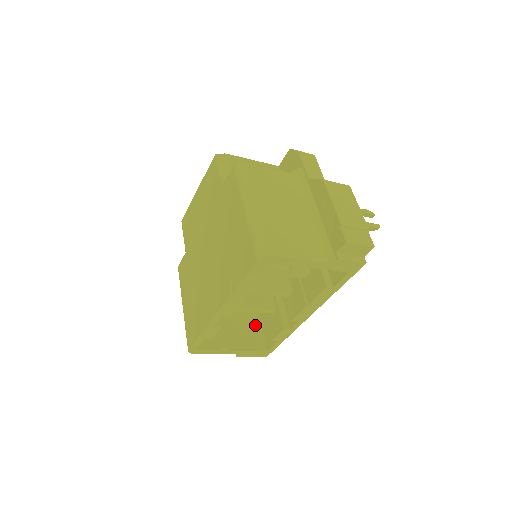
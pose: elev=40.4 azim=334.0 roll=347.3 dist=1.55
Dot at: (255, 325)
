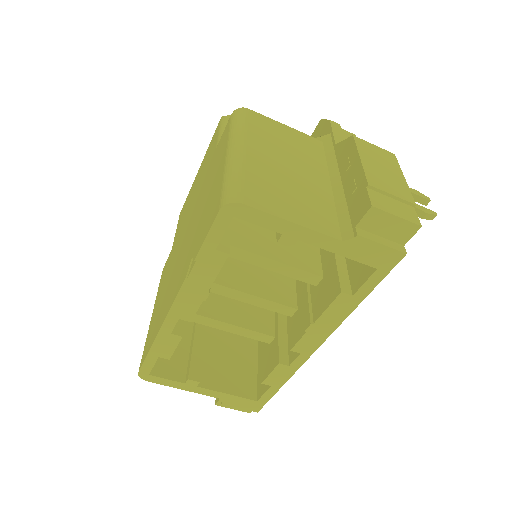
Dot at: (248, 363)
